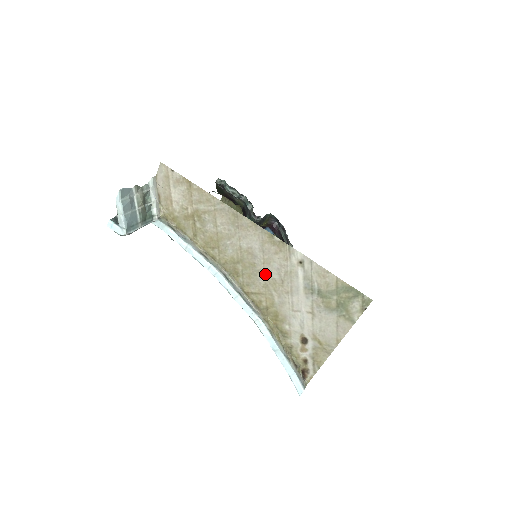
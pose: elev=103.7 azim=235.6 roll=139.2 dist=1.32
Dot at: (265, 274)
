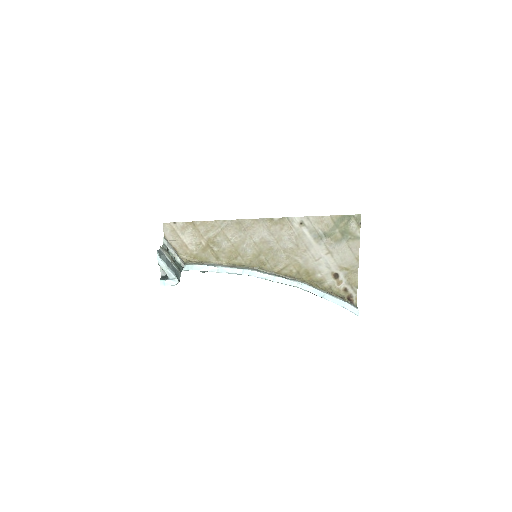
Dot at: (283, 249)
